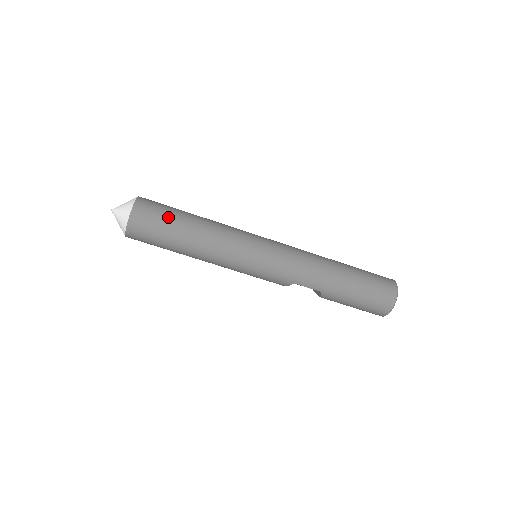
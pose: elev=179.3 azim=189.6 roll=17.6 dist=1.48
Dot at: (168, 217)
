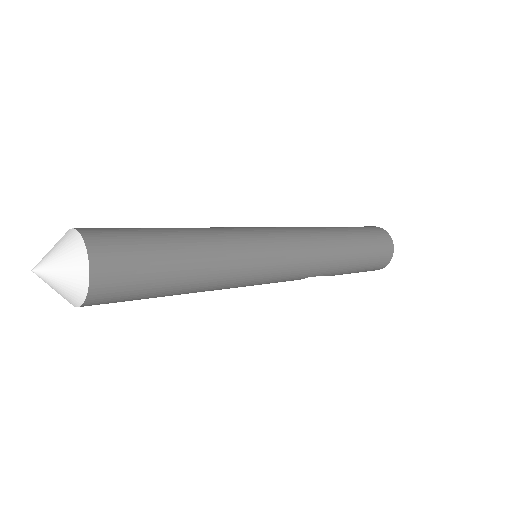
Dot at: (151, 259)
